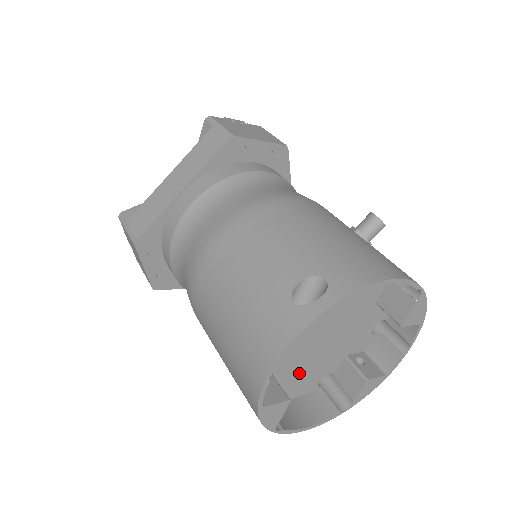
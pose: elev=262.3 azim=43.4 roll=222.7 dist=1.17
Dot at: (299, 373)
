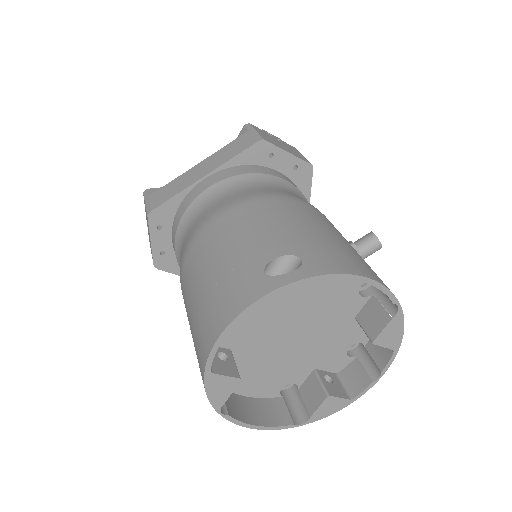
Dot at: (262, 368)
